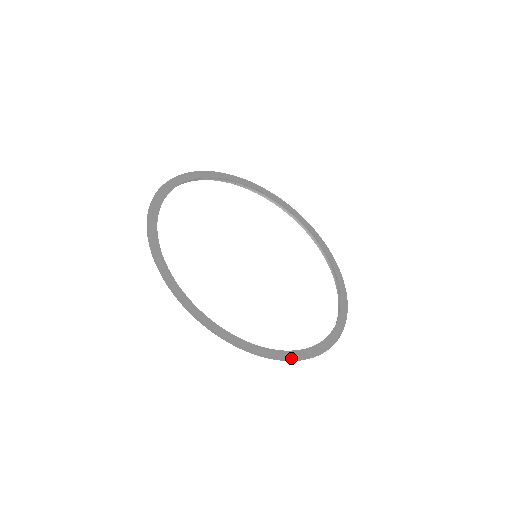
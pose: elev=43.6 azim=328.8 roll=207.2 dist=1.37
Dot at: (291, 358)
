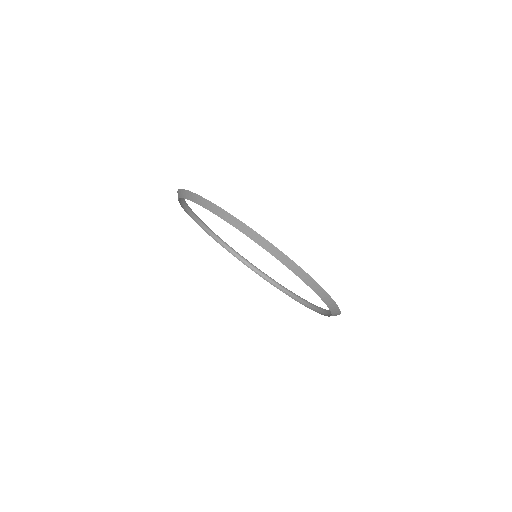
Dot at: (220, 208)
